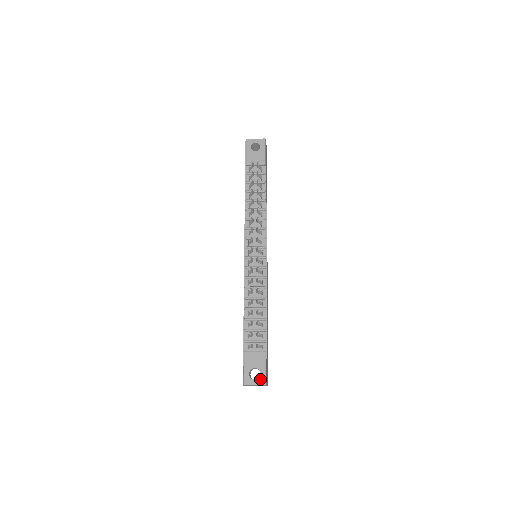
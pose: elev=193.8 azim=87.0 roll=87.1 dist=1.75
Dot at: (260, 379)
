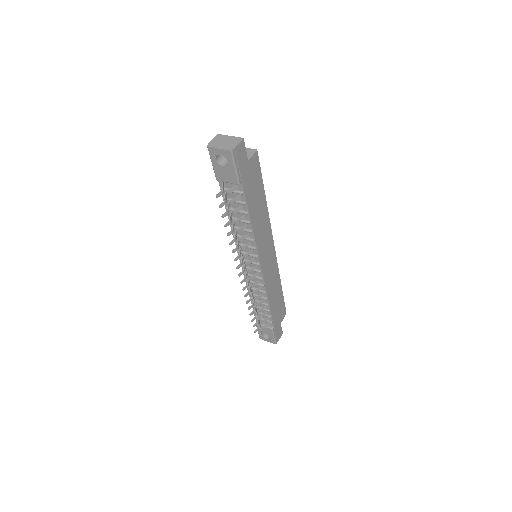
Dot at: (271, 340)
